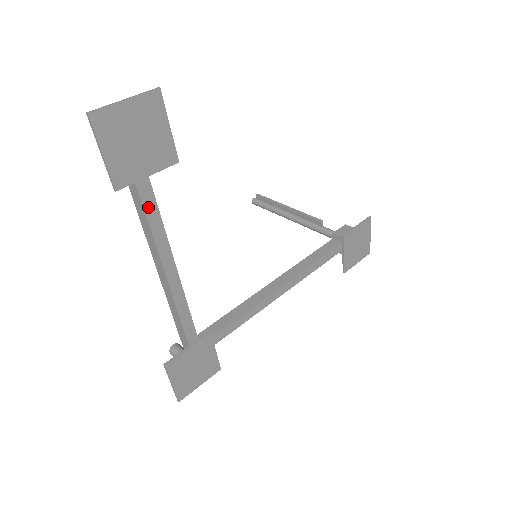
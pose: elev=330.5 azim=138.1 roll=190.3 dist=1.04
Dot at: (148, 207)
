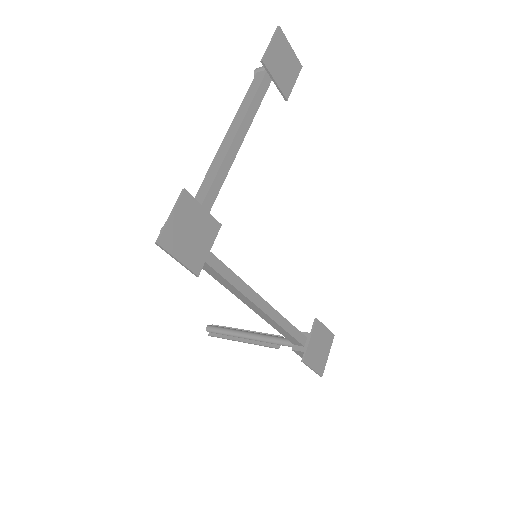
Dot at: (255, 102)
